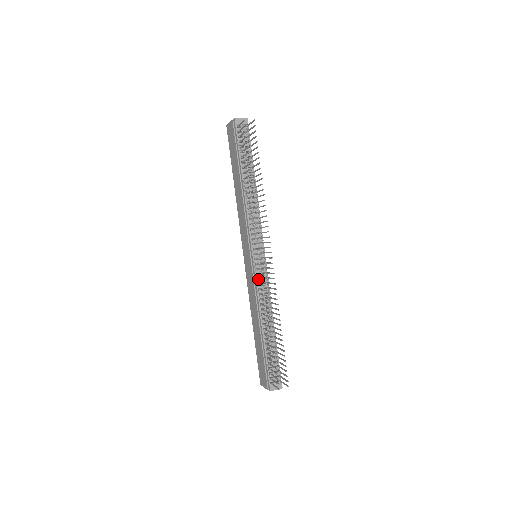
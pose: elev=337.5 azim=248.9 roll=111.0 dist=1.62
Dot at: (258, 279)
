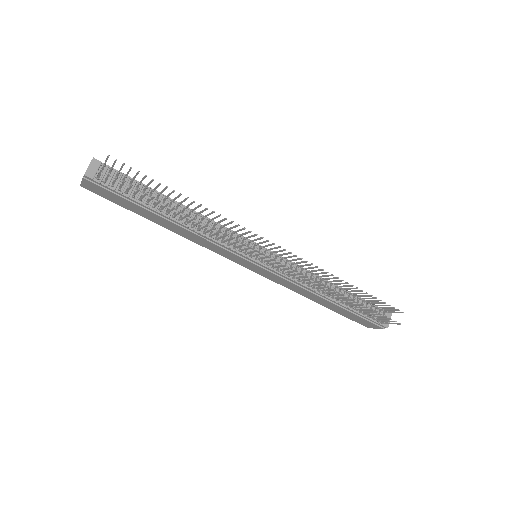
Dot at: (285, 273)
